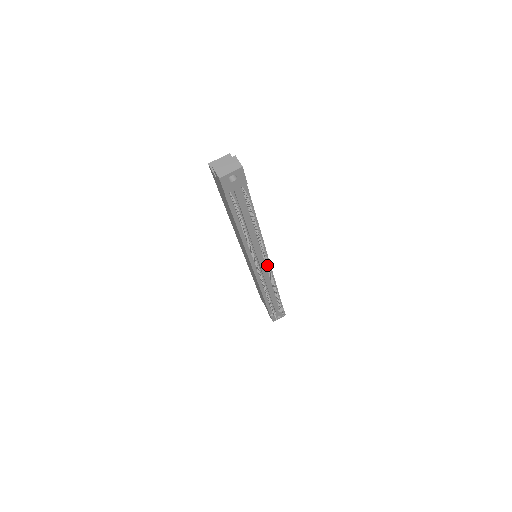
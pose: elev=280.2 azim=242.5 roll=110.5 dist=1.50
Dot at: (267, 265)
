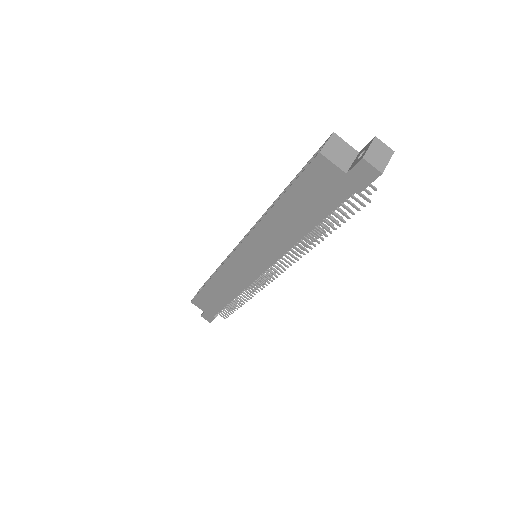
Dot at: occluded
